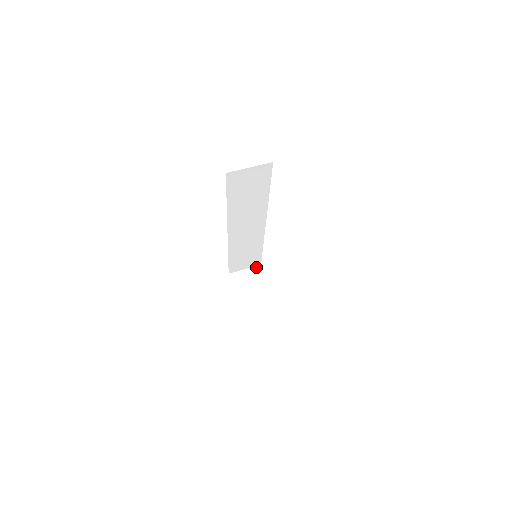
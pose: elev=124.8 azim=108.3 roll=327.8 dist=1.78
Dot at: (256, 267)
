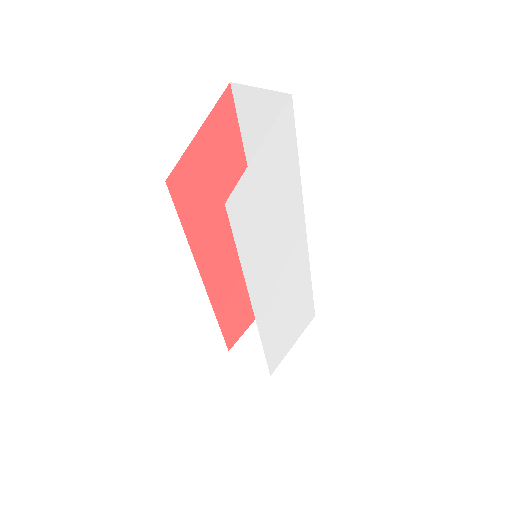
Dot at: occluded
